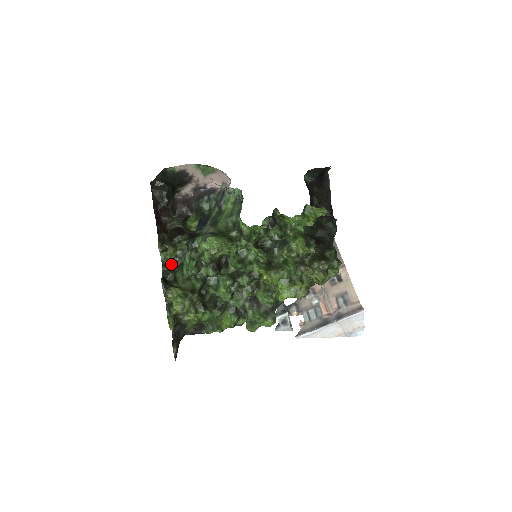
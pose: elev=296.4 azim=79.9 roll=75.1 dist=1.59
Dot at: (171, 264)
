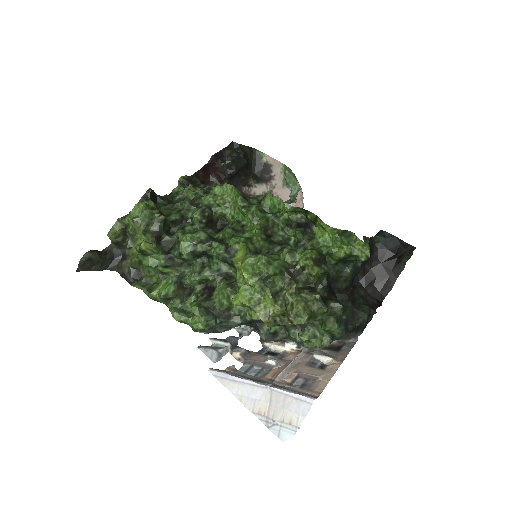
Dot at: (176, 199)
